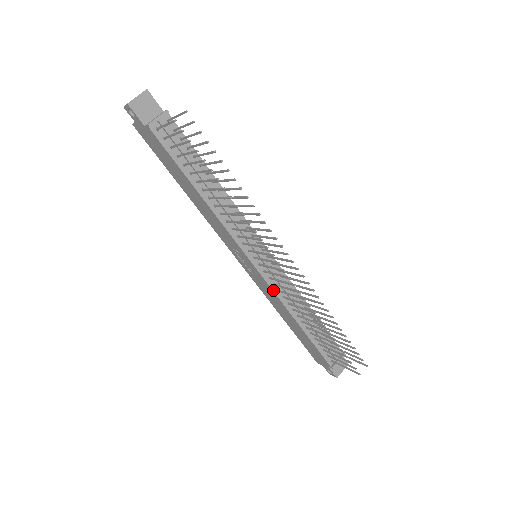
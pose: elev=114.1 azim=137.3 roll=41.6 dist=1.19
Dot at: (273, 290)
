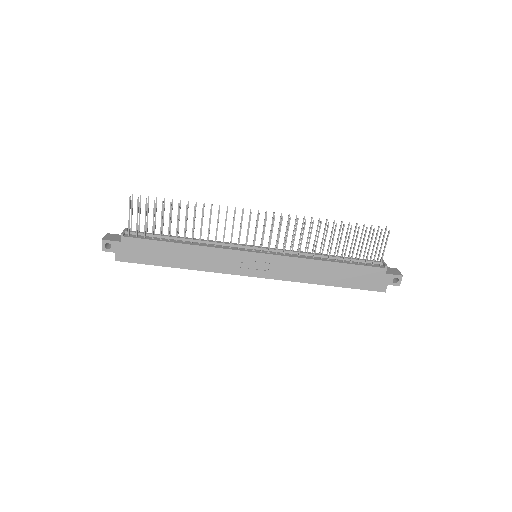
Dot at: (287, 256)
